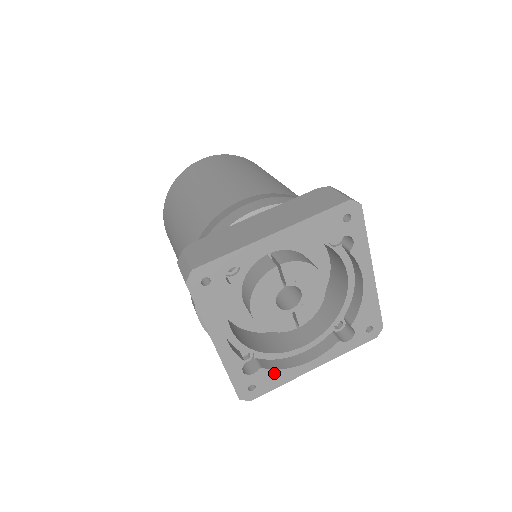
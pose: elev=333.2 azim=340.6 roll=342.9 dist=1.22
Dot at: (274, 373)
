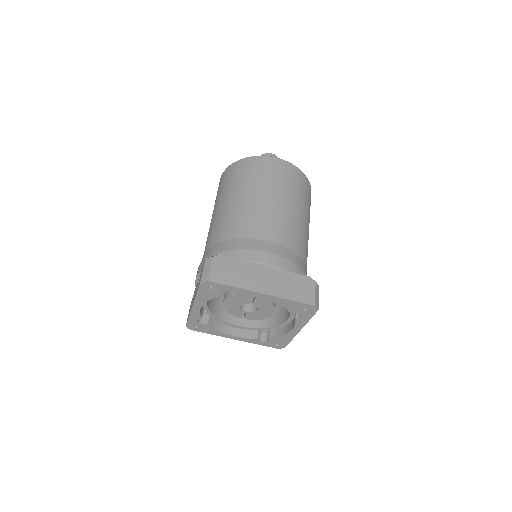
Dot at: (213, 329)
